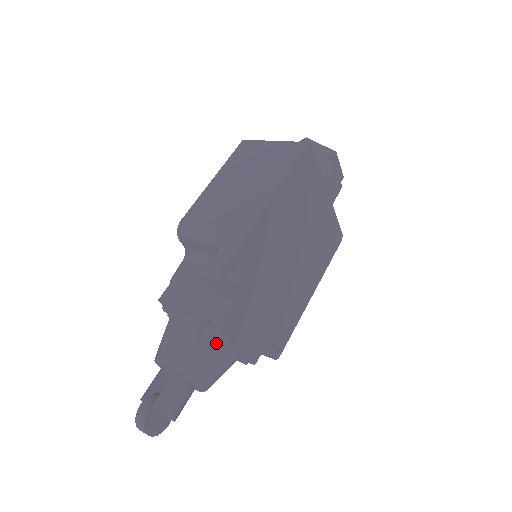
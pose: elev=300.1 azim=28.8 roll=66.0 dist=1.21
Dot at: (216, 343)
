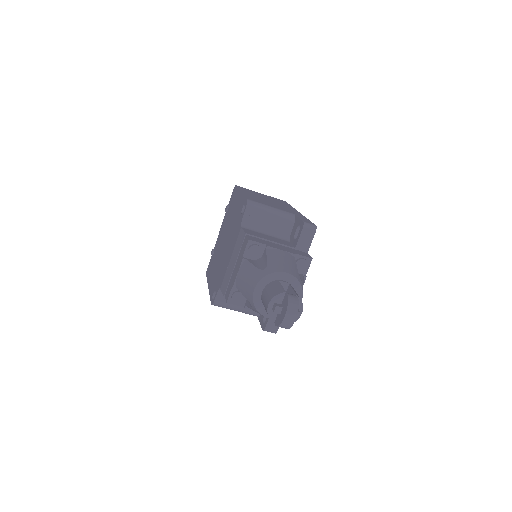
Dot at: (301, 276)
